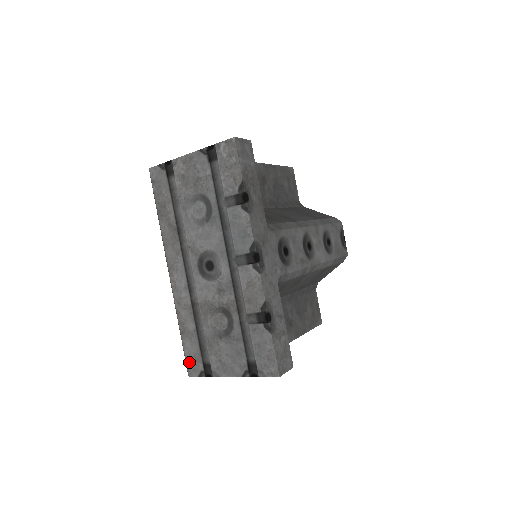
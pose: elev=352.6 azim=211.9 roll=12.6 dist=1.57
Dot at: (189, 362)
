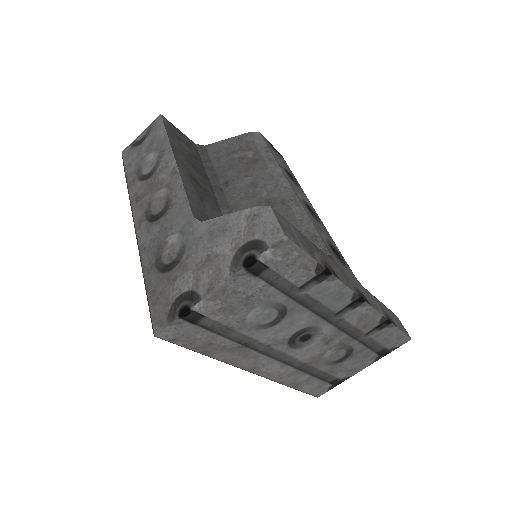
Dot at: (314, 392)
